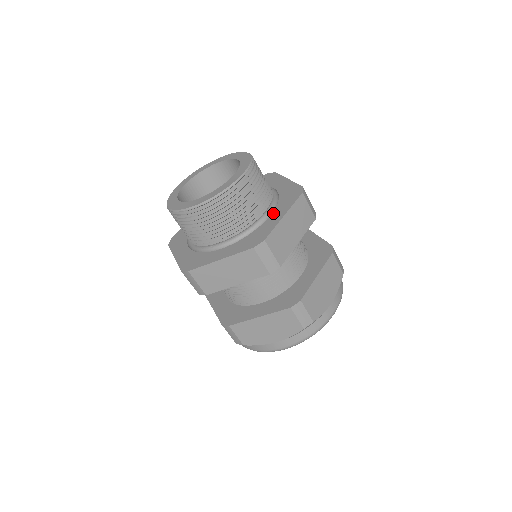
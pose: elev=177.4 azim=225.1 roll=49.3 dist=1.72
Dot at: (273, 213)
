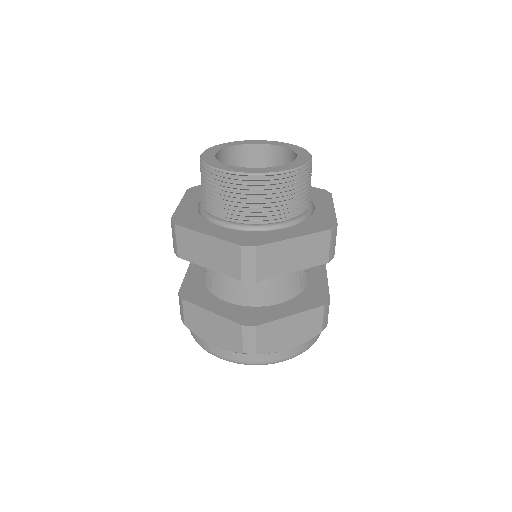
Dot at: (316, 205)
